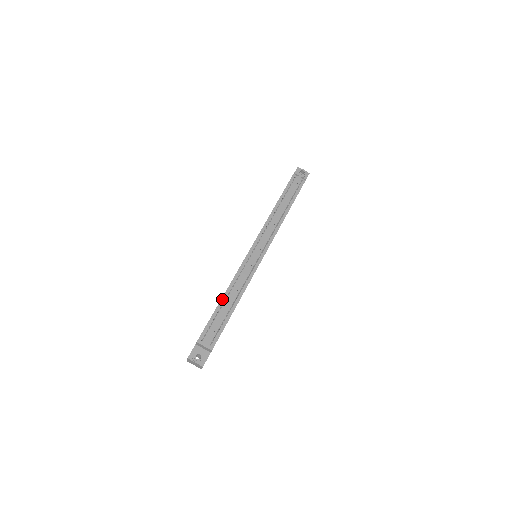
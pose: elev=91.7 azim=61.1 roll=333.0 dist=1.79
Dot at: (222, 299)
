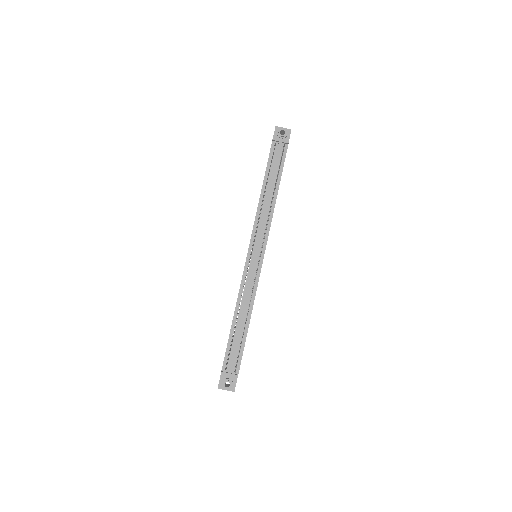
Dot at: (233, 321)
